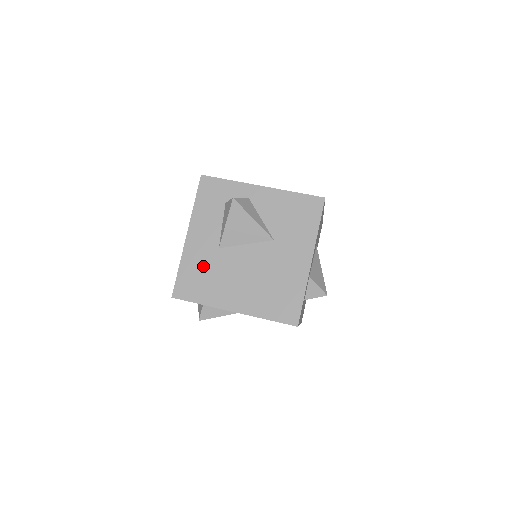
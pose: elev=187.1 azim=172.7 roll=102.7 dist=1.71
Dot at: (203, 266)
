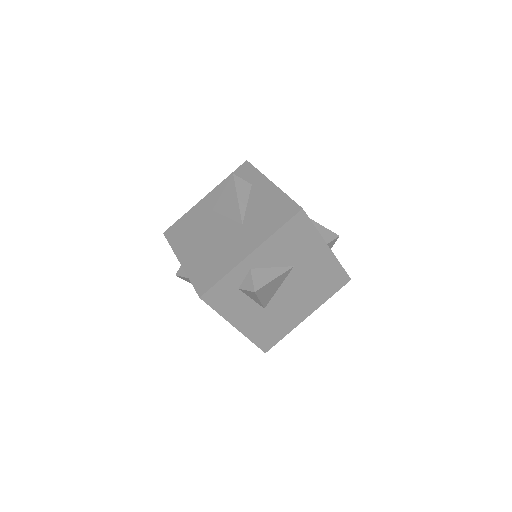
Dot at: (266, 325)
